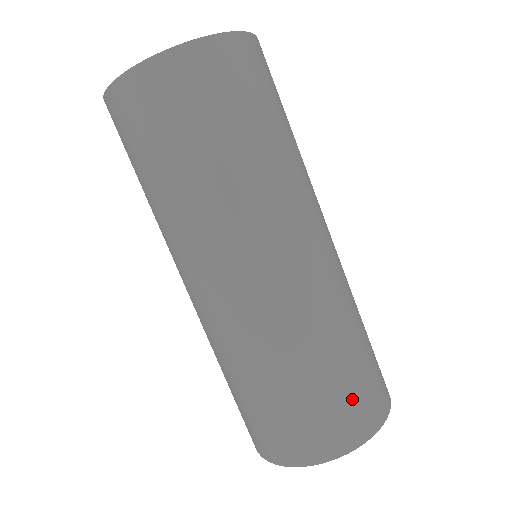
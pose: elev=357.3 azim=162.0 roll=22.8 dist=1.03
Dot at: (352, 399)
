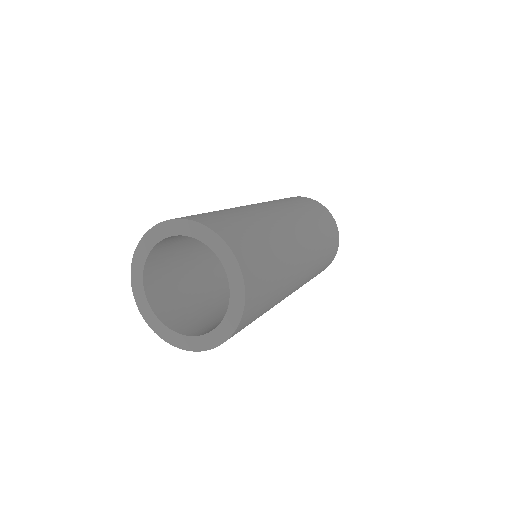
Dot at: (332, 241)
